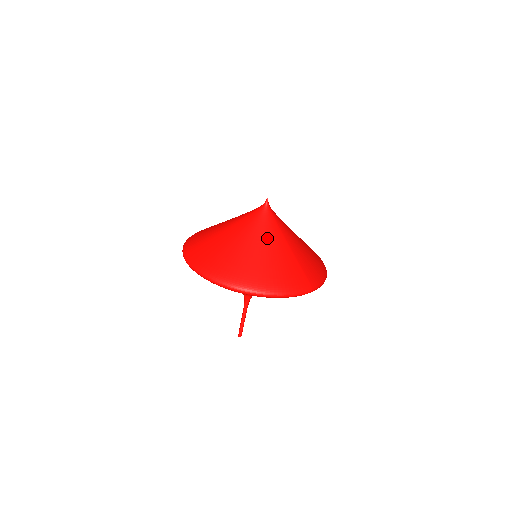
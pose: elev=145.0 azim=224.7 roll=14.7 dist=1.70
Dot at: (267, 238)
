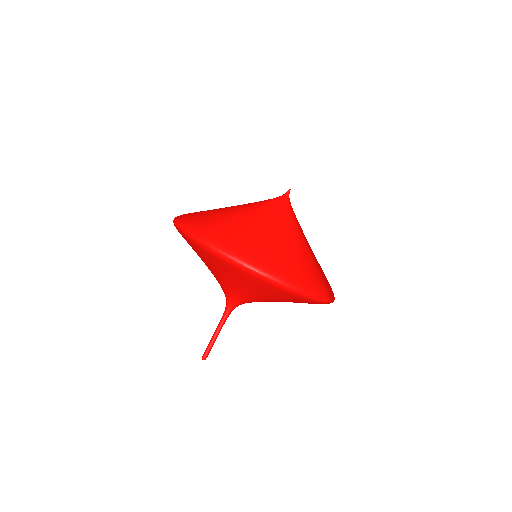
Dot at: (288, 228)
